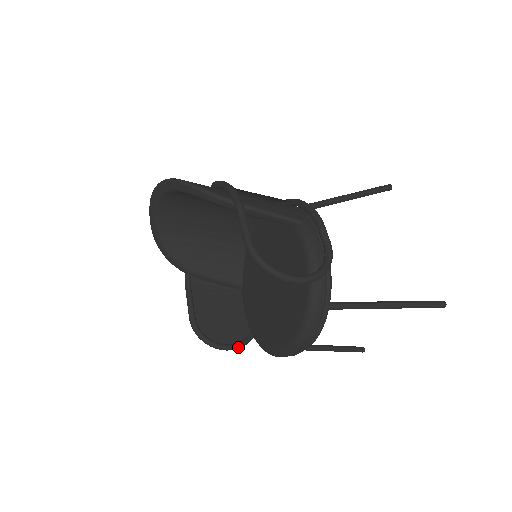
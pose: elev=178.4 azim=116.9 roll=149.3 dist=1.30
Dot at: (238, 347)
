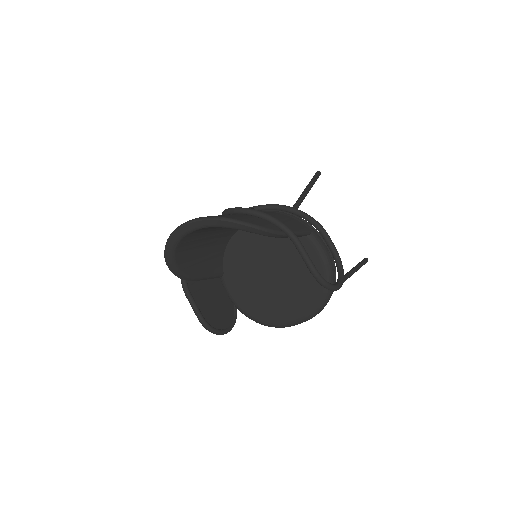
Dot at: (233, 326)
